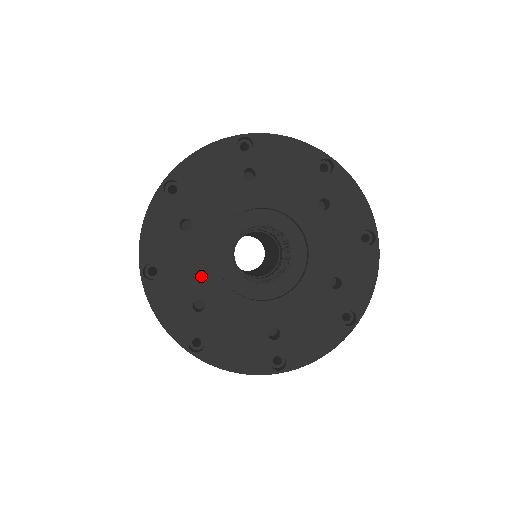
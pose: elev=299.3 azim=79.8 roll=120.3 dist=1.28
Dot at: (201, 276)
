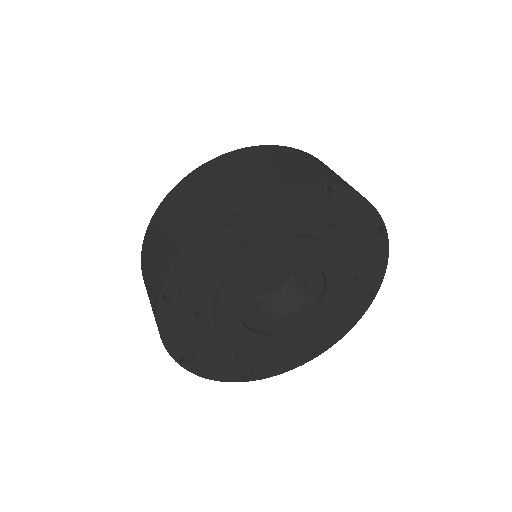
Dot at: (236, 342)
